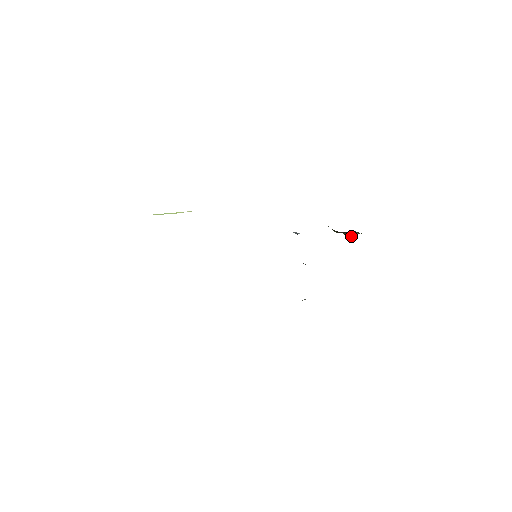
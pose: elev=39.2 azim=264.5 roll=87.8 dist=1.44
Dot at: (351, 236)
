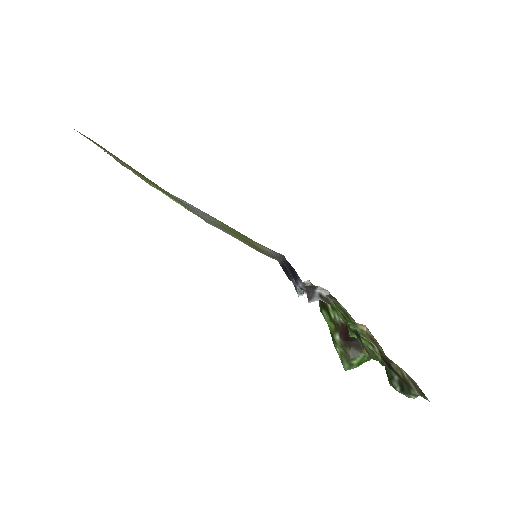
Dot at: (352, 357)
